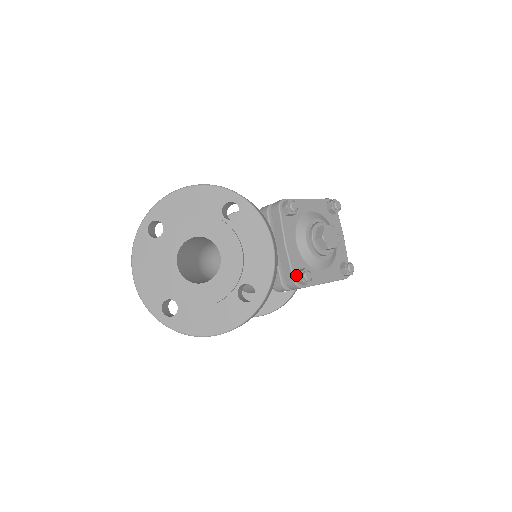
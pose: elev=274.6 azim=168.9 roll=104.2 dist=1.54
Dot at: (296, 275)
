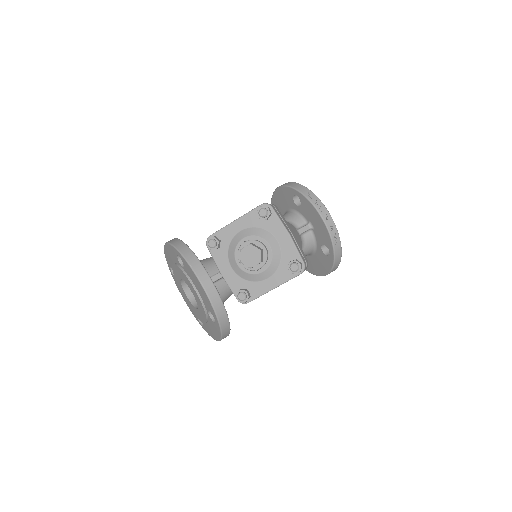
Dot at: occluded
